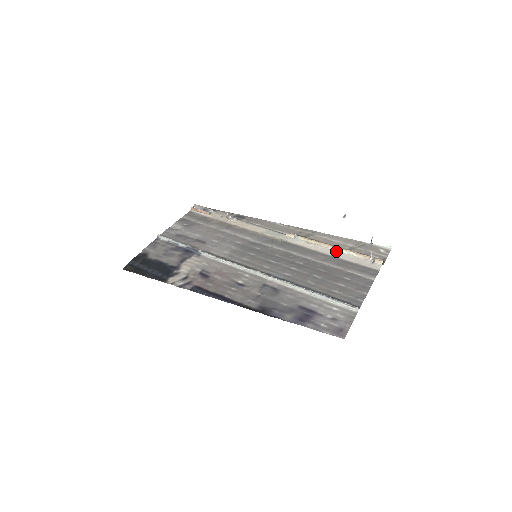
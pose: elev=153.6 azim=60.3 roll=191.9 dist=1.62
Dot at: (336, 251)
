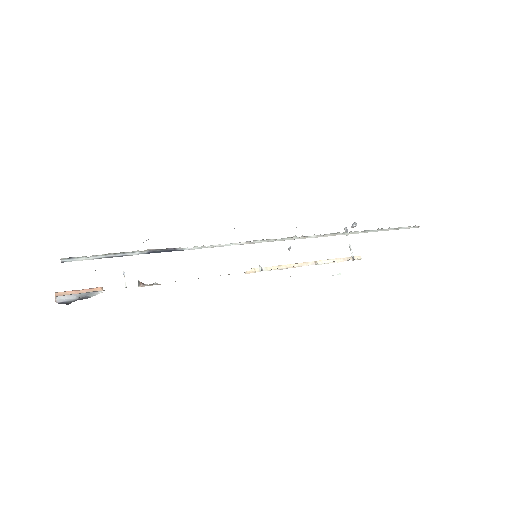
Dot at: (314, 264)
